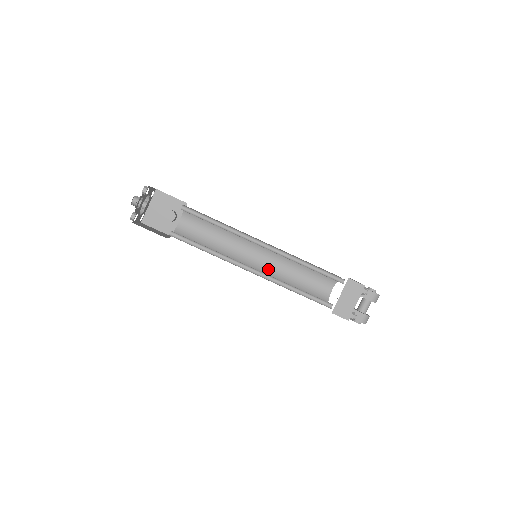
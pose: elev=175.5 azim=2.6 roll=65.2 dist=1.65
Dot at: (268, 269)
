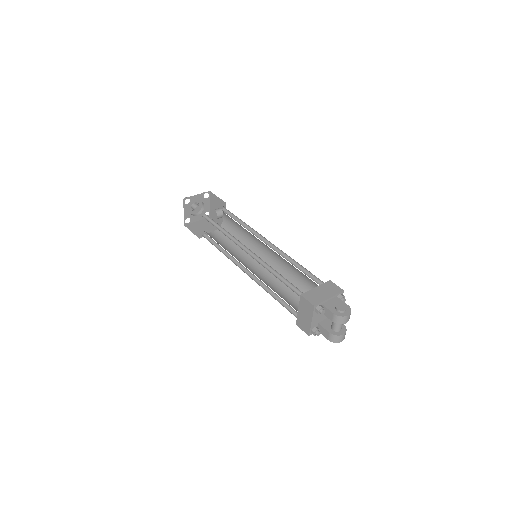
Dot at: (276, 266)
